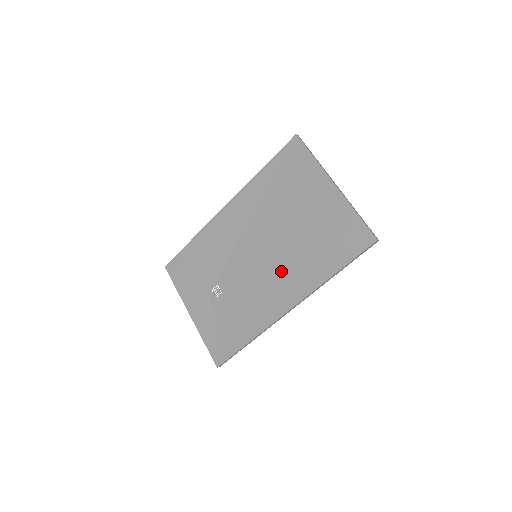
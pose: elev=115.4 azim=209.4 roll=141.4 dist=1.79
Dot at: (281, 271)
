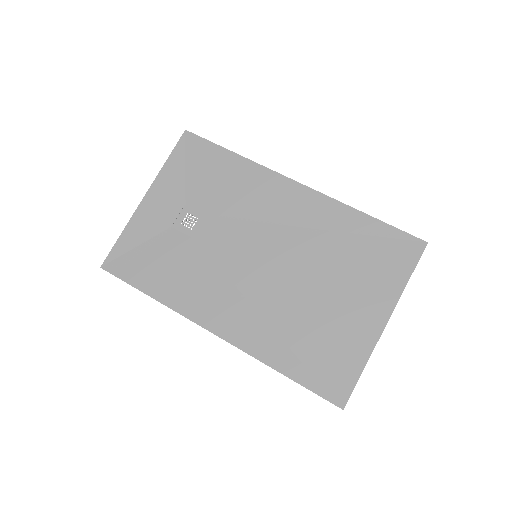
Dot at: (253, 300)
